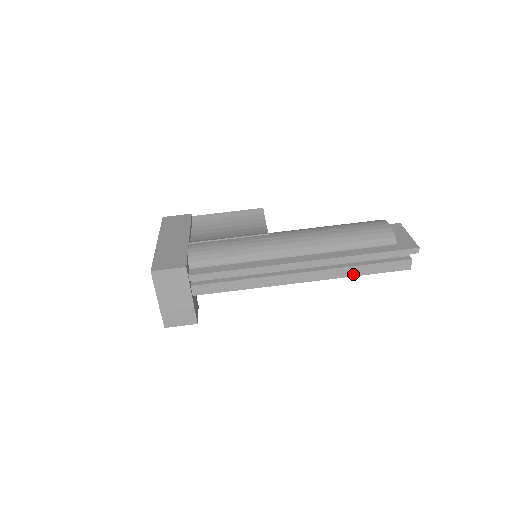
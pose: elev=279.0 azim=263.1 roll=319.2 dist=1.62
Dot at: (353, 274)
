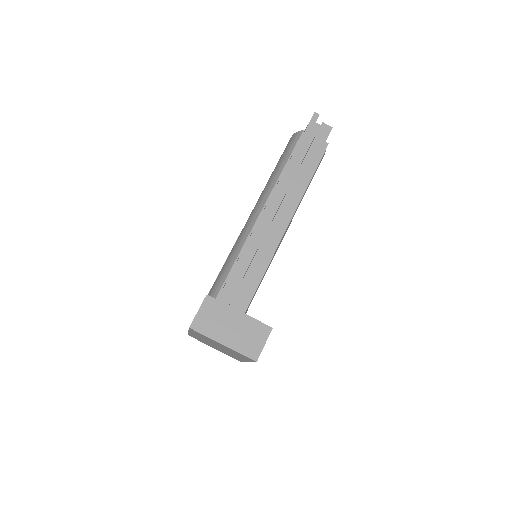
Dot at: (308, 171)
